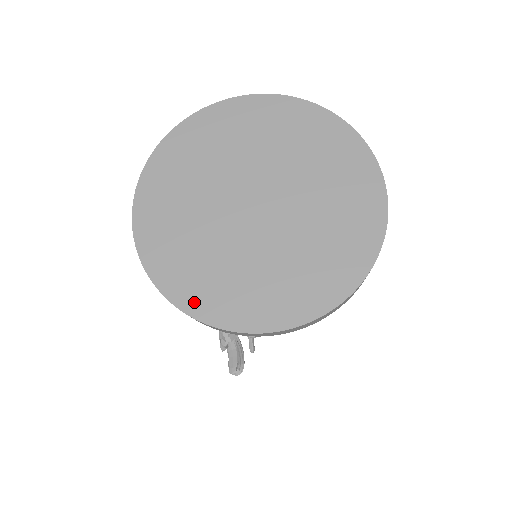
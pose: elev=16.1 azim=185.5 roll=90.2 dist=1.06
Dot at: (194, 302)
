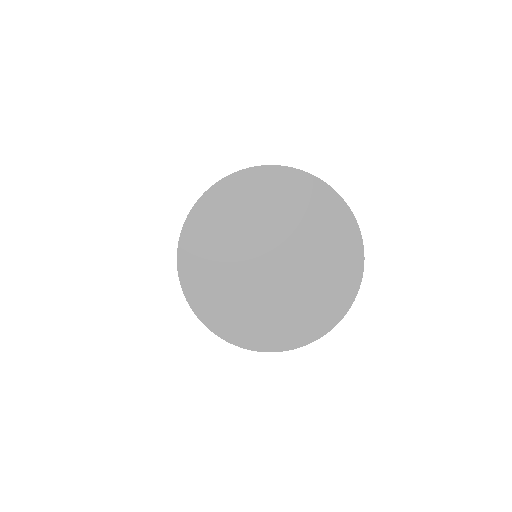
Dot at: (221, 326)
